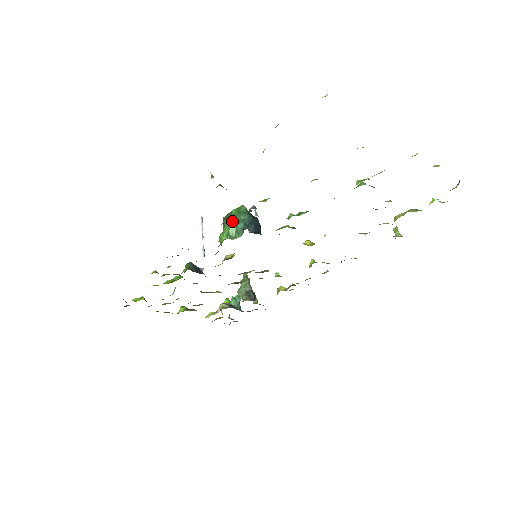
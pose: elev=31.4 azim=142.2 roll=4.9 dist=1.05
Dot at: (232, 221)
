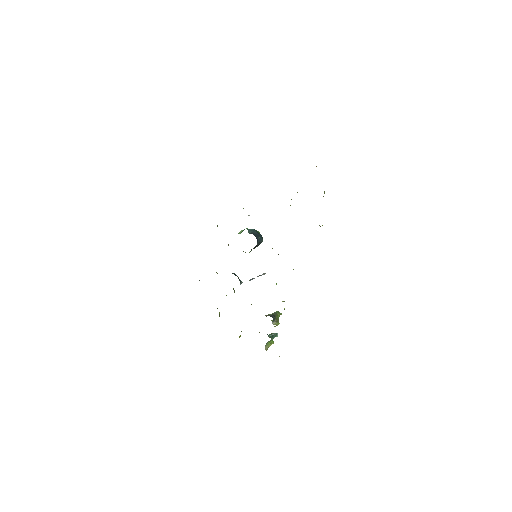
Dot at: occluded
